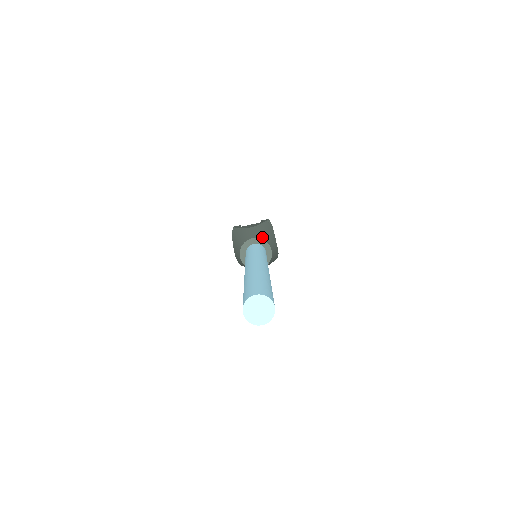
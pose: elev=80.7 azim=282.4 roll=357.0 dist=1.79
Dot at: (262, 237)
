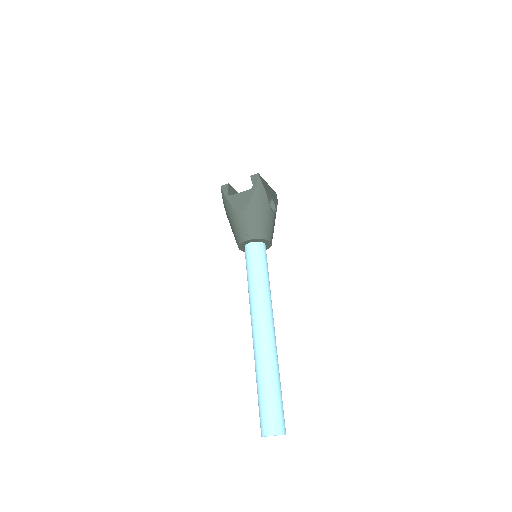
Dot at: (257, 234)
